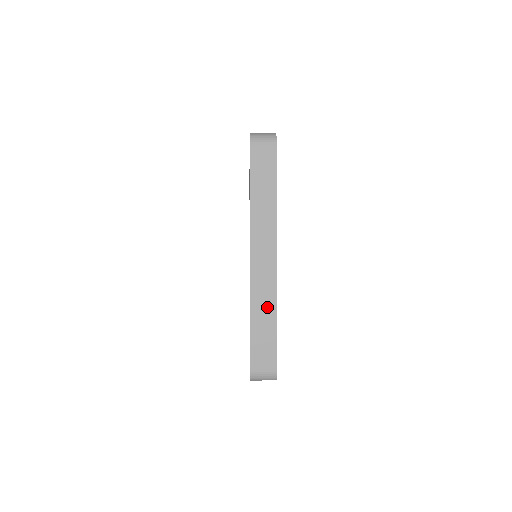
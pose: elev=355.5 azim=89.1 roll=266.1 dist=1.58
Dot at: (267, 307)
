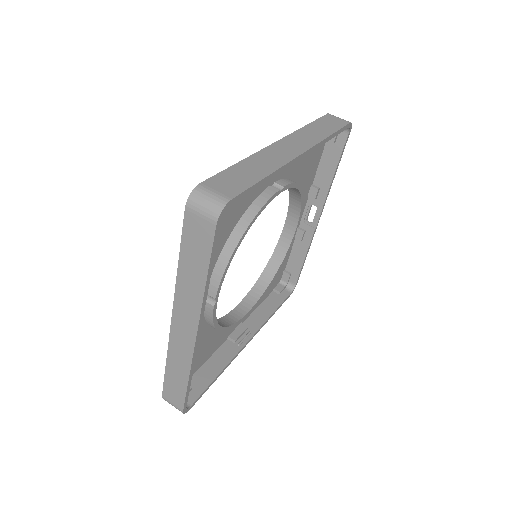
Dot at: (181, 366)
